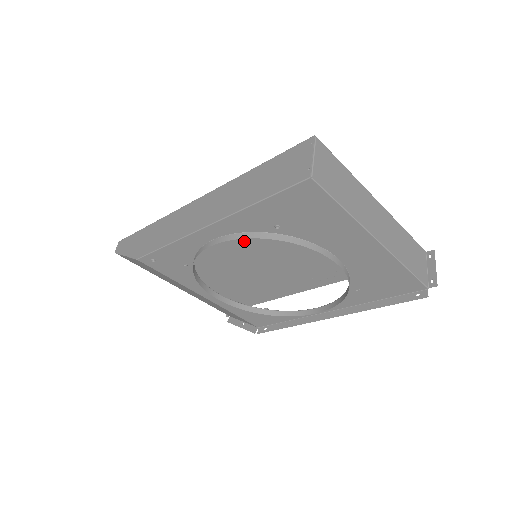
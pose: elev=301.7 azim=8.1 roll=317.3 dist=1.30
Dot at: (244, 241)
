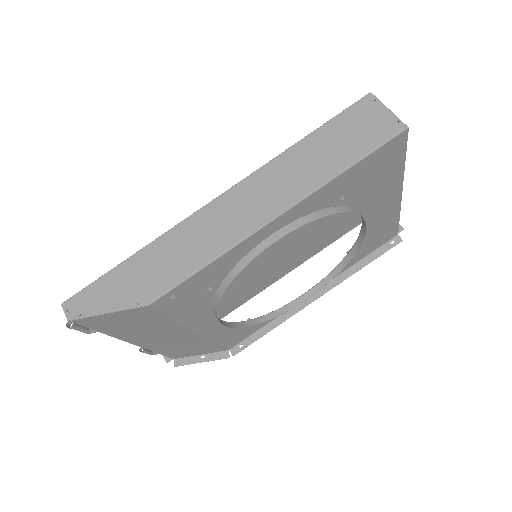
Dot at: occluded
